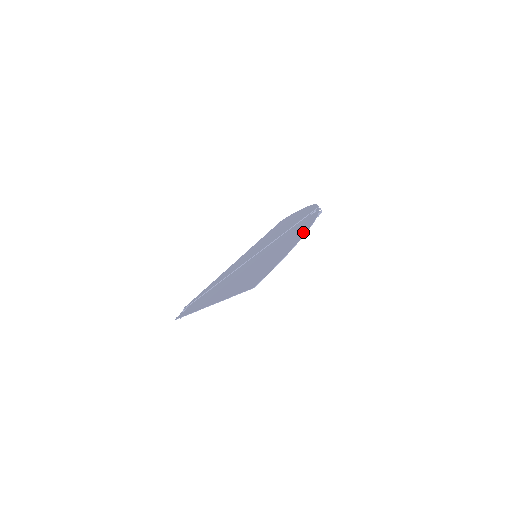
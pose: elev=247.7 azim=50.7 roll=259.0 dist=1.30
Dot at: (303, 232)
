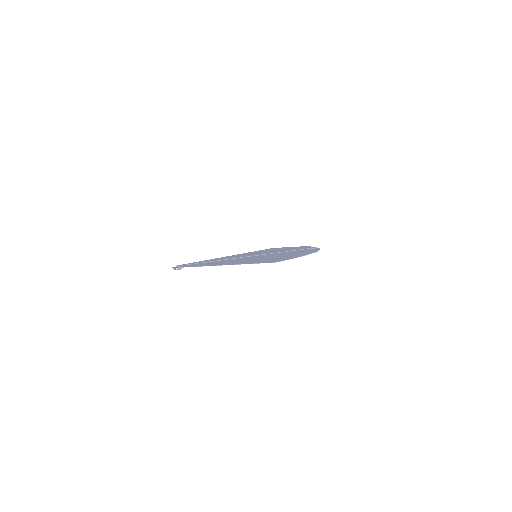
Dot at: (310, 252)
